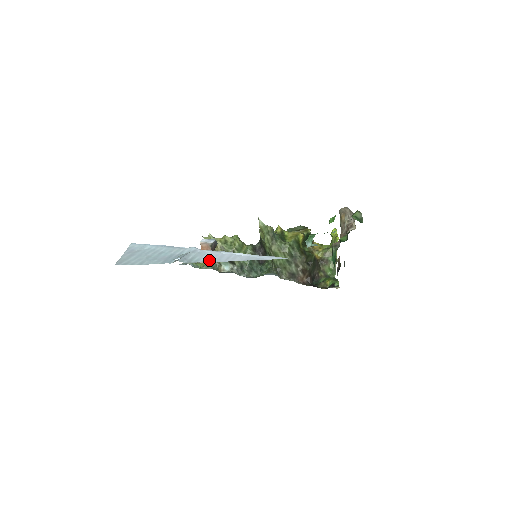
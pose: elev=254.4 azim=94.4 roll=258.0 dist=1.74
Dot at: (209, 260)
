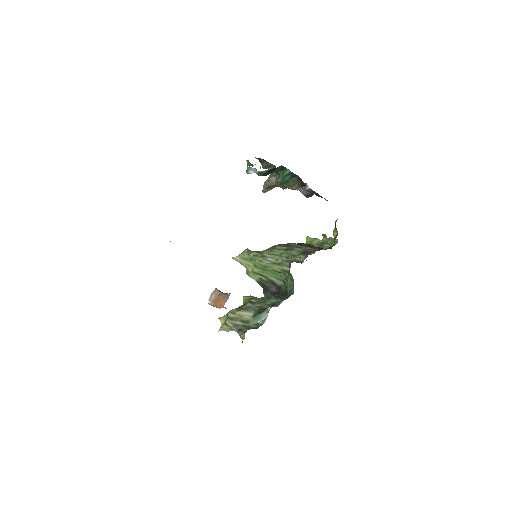
Dot at: occluded
